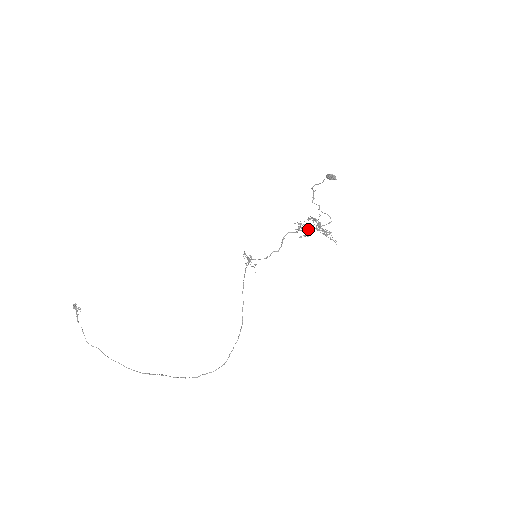
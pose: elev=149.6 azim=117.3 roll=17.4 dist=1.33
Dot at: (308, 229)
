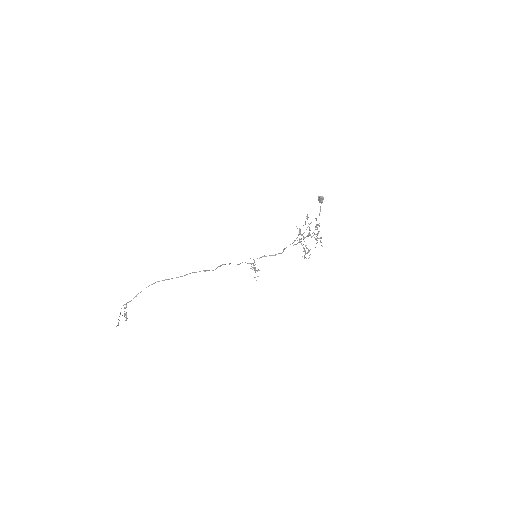
Dot at: occluded
